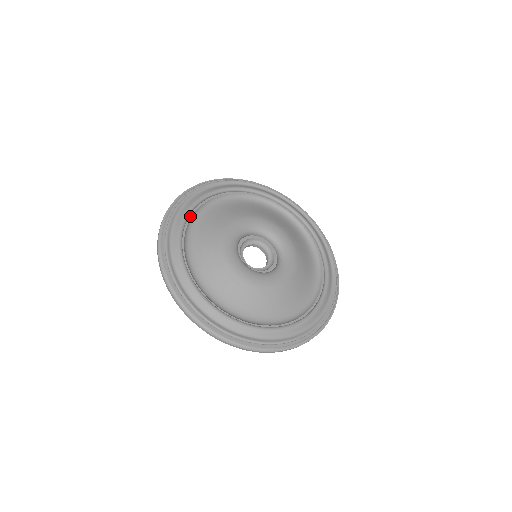
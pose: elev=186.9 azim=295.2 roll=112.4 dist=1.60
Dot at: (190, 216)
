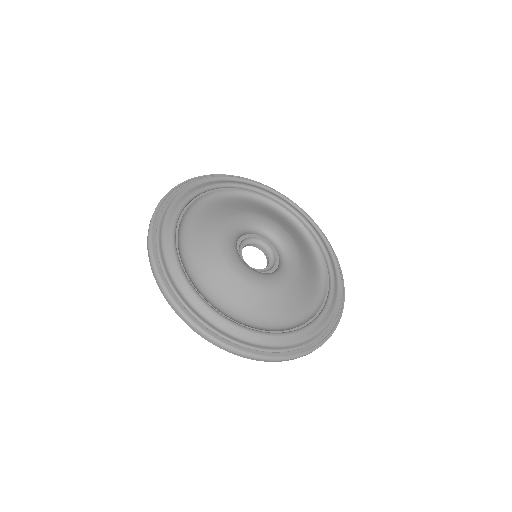
Dot at: (201, 195)
